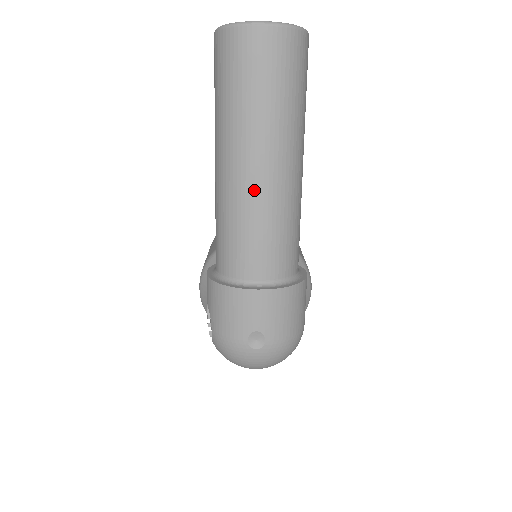
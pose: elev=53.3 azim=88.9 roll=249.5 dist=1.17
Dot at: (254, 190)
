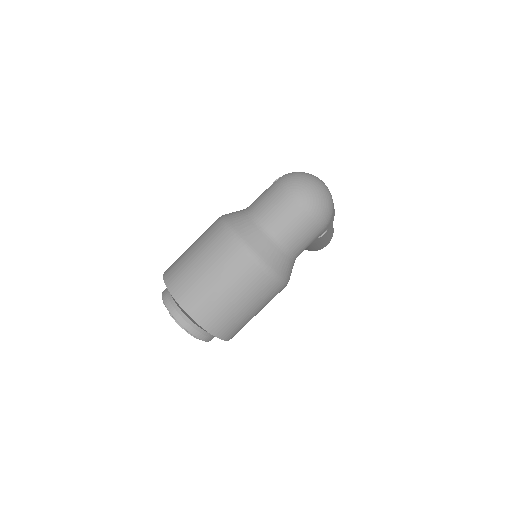
Dot at: occluded
